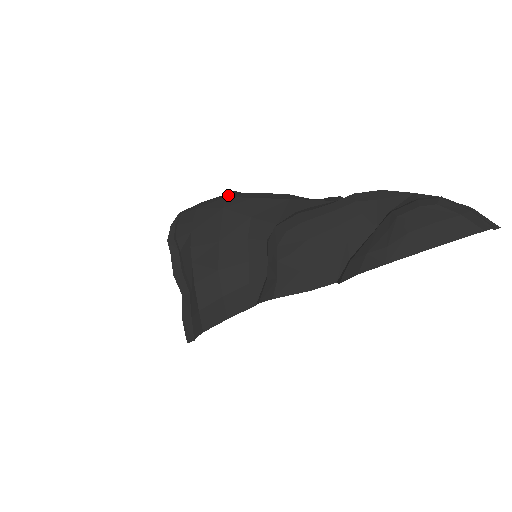
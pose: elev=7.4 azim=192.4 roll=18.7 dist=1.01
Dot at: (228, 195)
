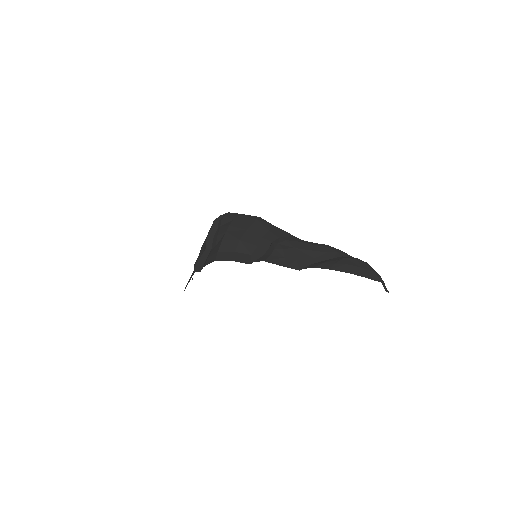
Dot at: occluded
